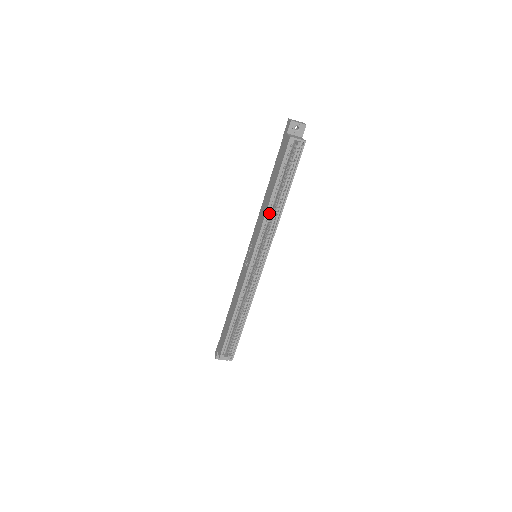
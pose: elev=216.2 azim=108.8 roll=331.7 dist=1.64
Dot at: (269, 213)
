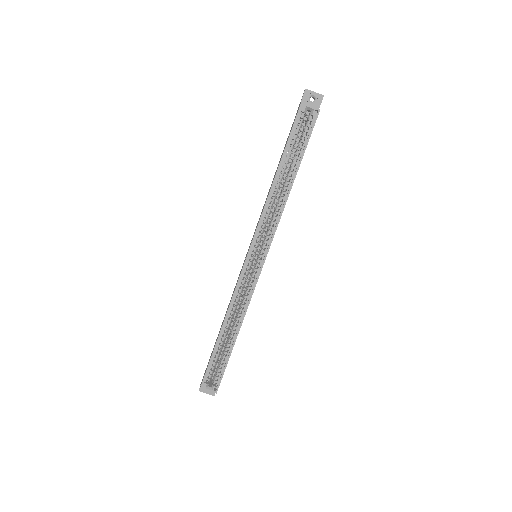
Dot at: (272, 198)
